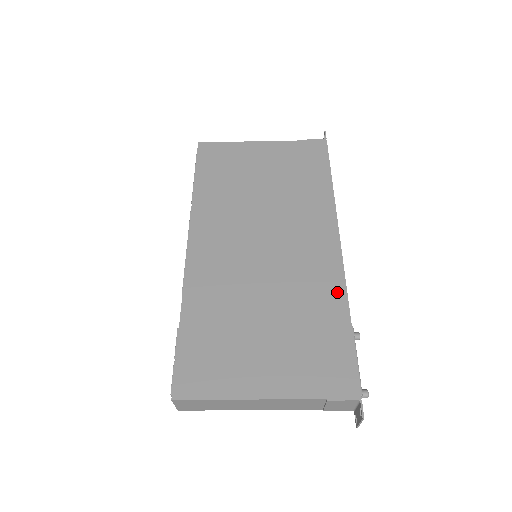
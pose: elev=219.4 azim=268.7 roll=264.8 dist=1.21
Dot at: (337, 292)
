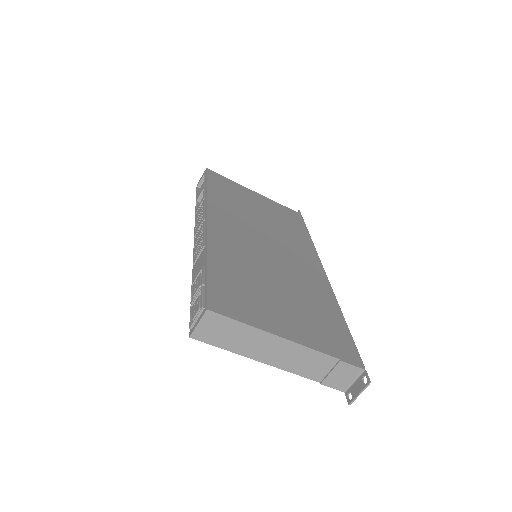
Dot at: (330, 298)
